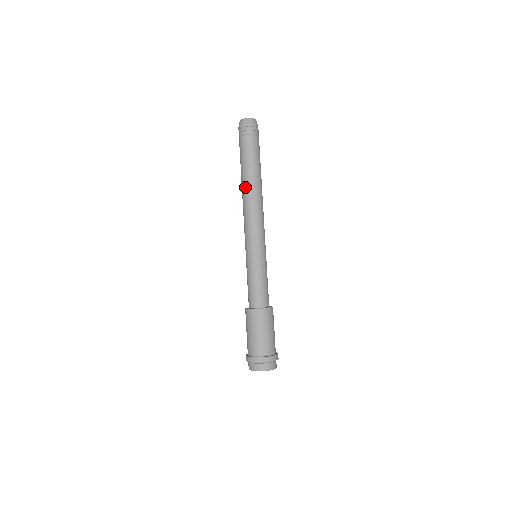
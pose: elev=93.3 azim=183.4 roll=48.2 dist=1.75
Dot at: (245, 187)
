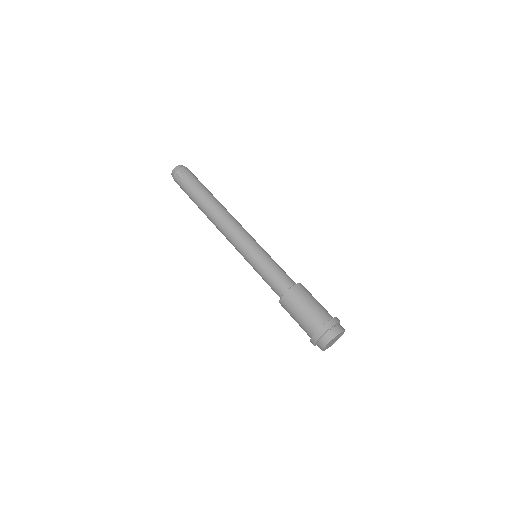
Dot at: (209, 210)
